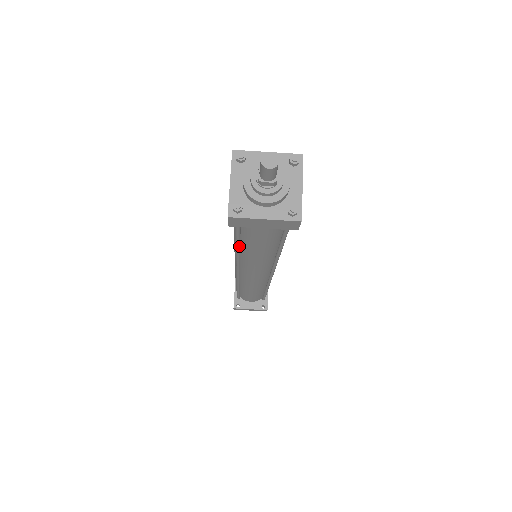
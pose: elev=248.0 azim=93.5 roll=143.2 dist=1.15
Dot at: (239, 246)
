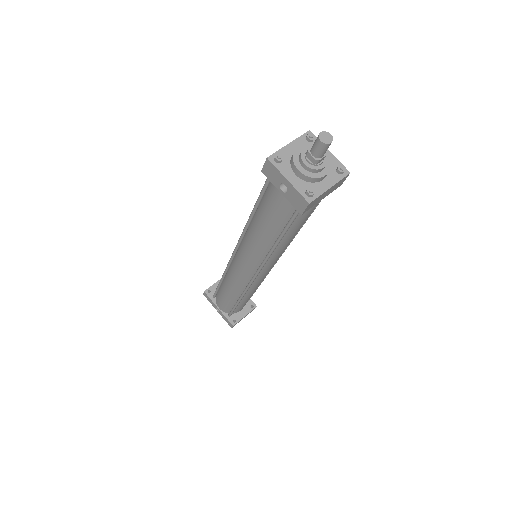
Dot at: (280, 240)
